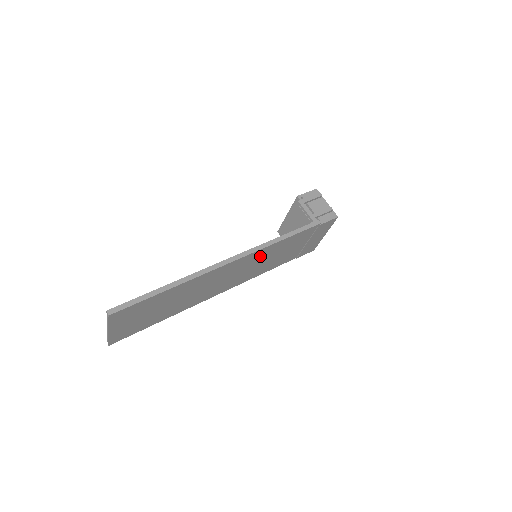
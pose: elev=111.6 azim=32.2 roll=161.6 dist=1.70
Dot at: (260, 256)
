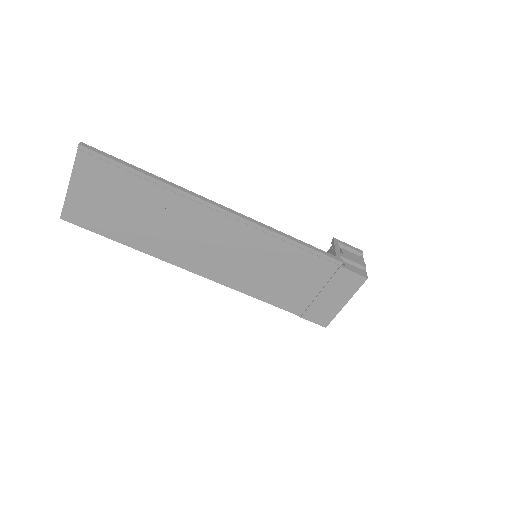
Dot at: (258, 246)
